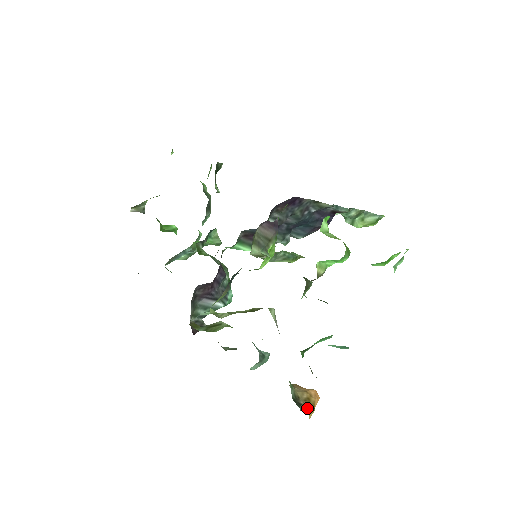
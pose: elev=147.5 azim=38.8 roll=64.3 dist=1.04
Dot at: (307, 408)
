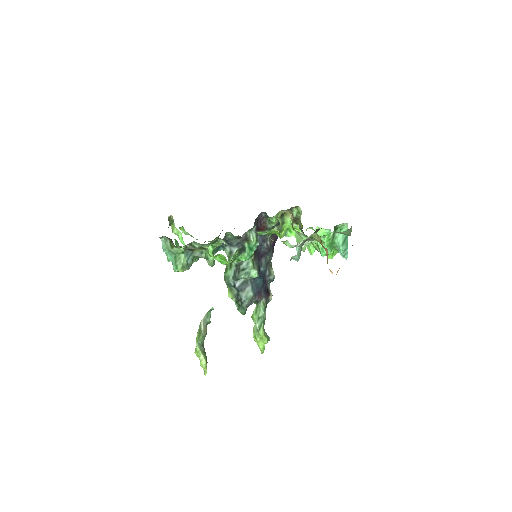
Dot at: occluded
